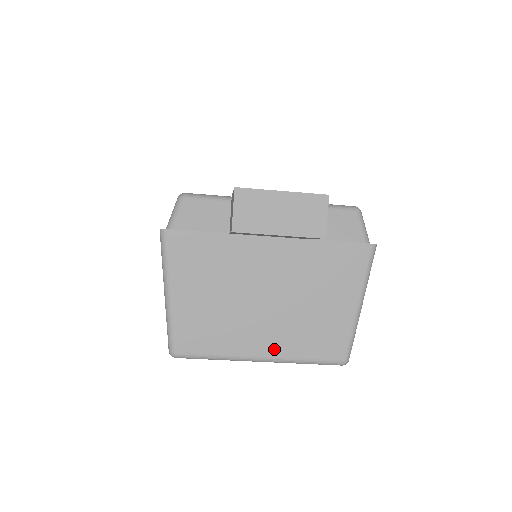
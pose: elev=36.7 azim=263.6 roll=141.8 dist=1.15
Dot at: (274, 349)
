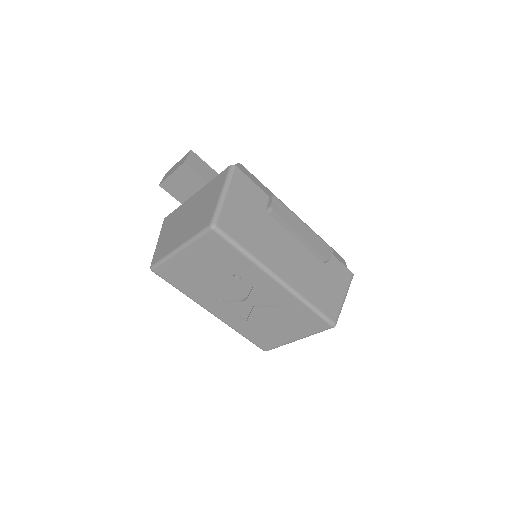
Dot at: (184, 239)
